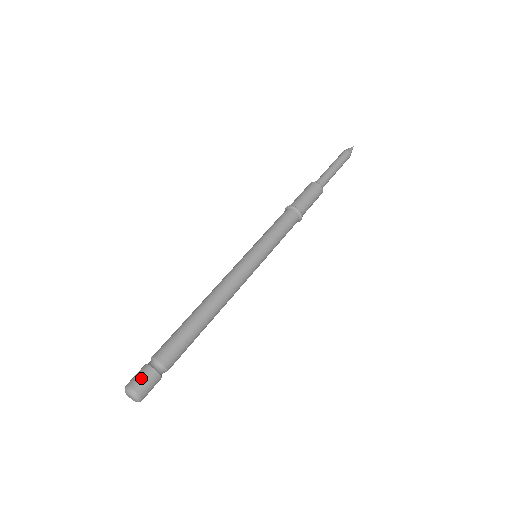
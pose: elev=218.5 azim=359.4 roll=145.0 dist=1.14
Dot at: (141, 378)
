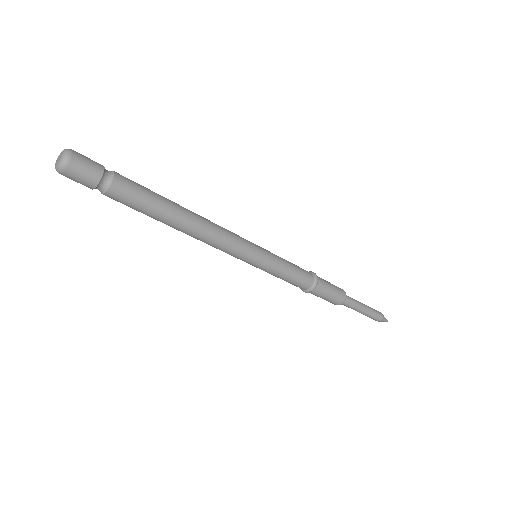
Dot at: (87, 157)
